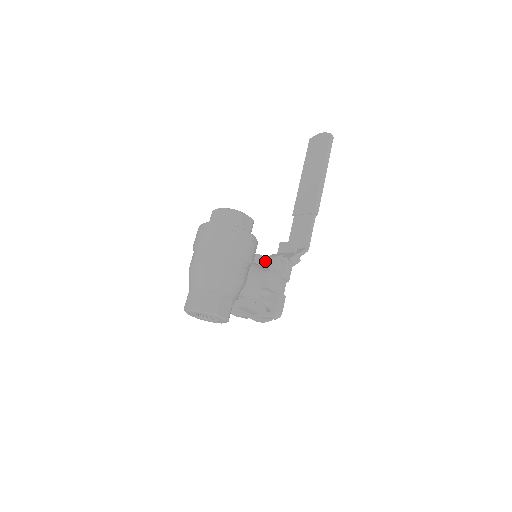
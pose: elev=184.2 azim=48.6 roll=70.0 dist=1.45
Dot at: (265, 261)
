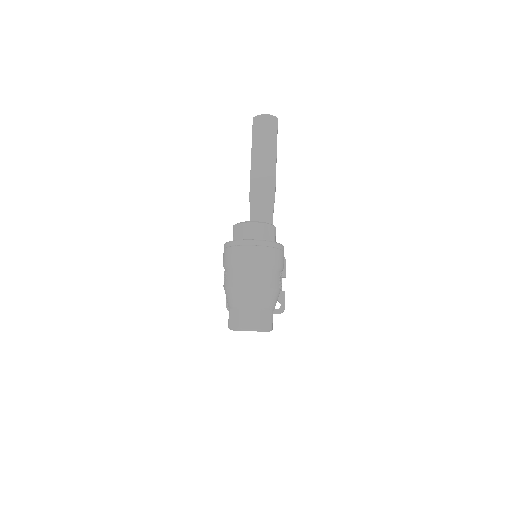
Dot at: occluded
